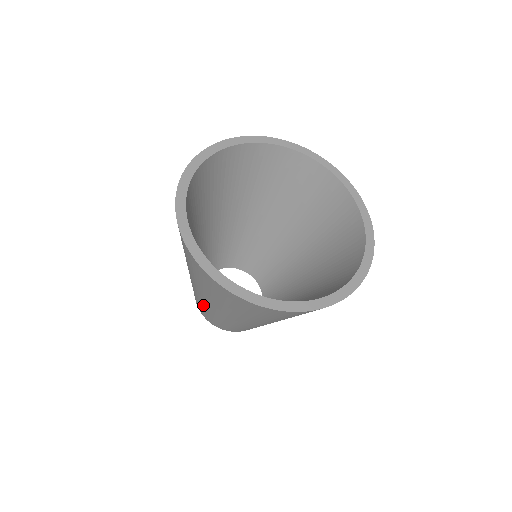
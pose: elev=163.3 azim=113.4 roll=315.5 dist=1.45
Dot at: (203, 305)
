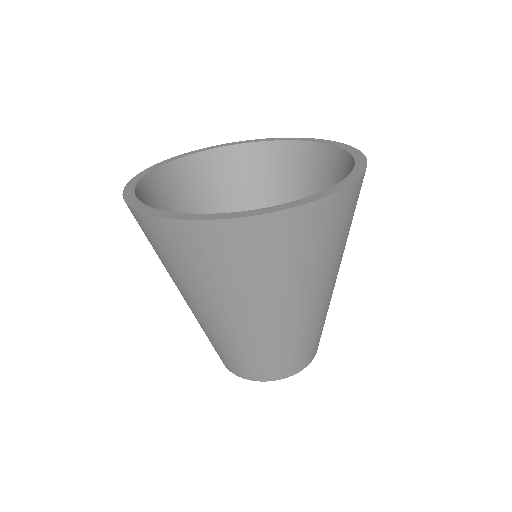
Dot at: occluded
